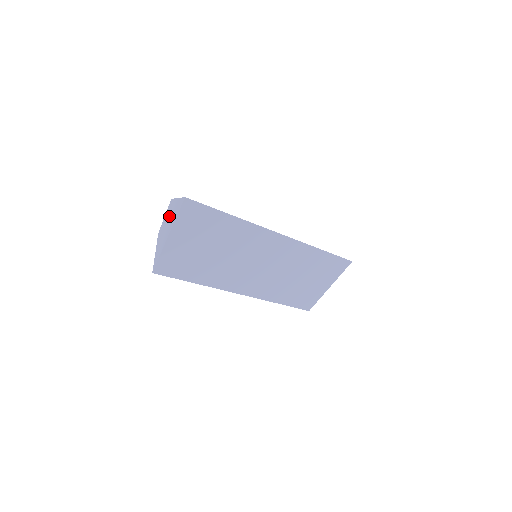
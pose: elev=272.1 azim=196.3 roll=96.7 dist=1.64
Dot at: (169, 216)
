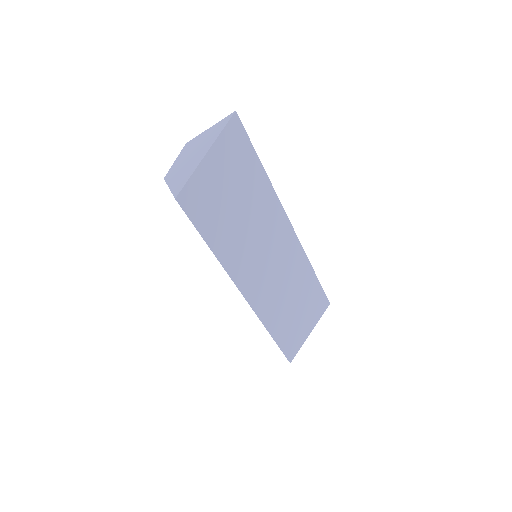
Dot at: (194, 148)
